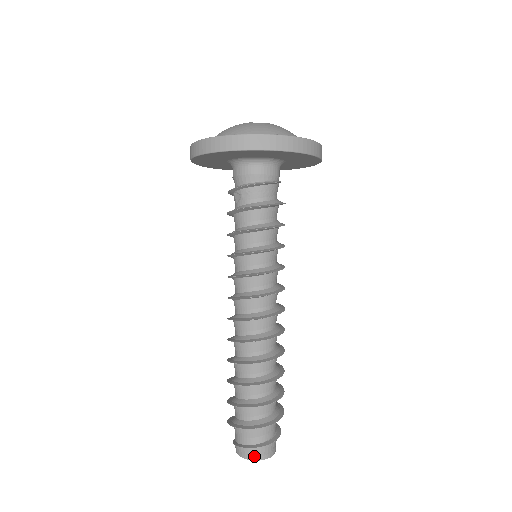
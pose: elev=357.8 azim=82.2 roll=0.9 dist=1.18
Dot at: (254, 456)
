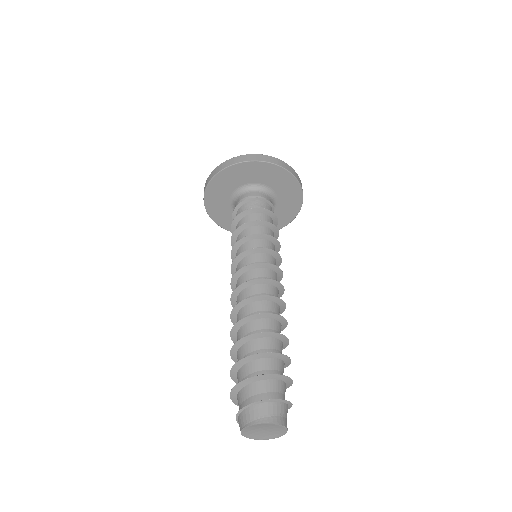
Dot at: (248, 420)
